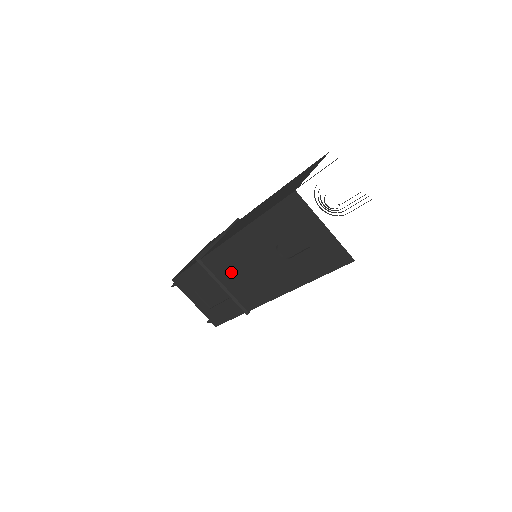
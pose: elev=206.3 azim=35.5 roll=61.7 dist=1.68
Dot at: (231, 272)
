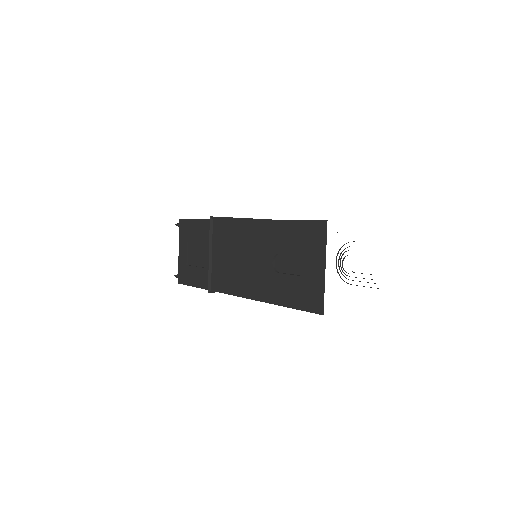
Dot at: (226, 248)
